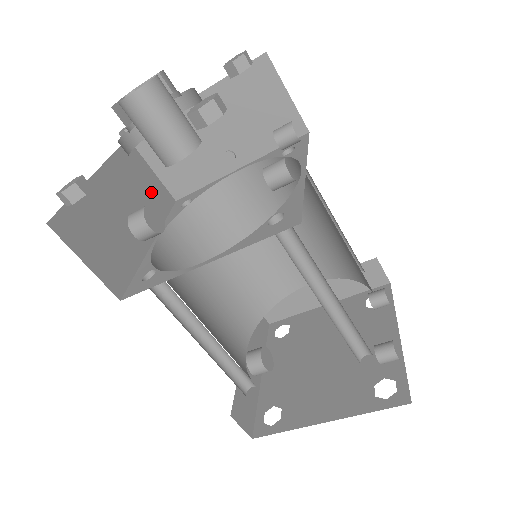
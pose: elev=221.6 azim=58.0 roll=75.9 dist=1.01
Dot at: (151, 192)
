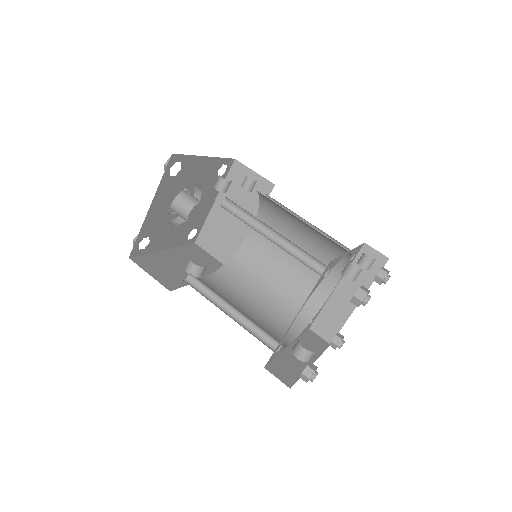
Dot at: (208, 263)
